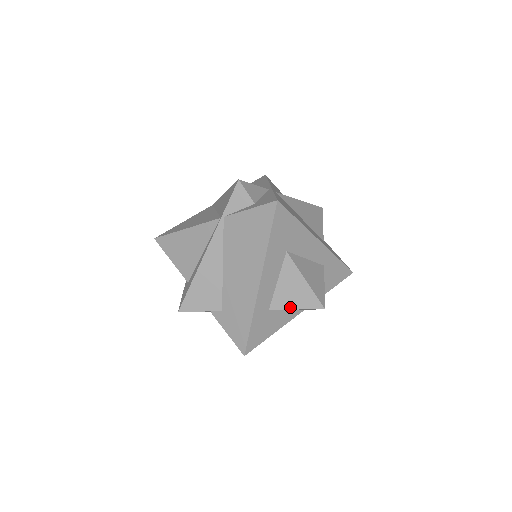
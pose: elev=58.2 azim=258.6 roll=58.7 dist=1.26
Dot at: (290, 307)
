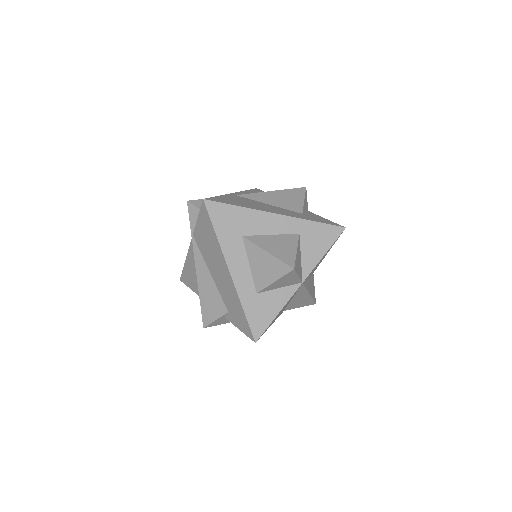
Dot at: (269, 282)
